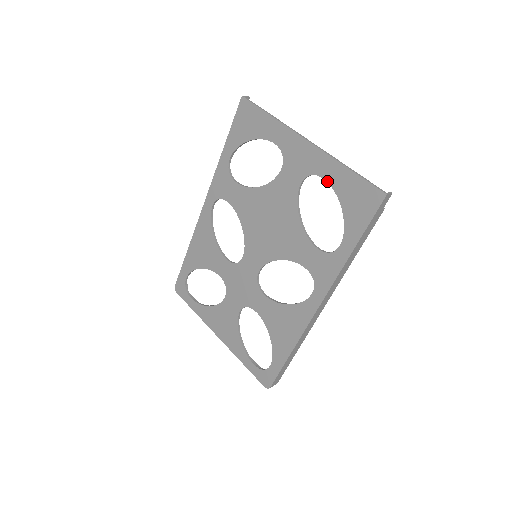
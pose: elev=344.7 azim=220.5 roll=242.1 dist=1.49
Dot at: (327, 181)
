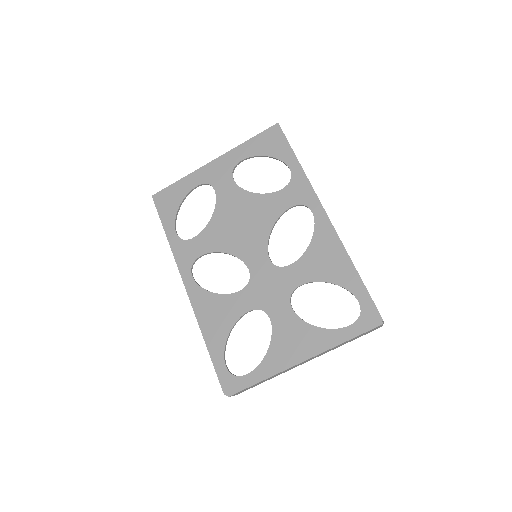
Dot at: (245, 158)
